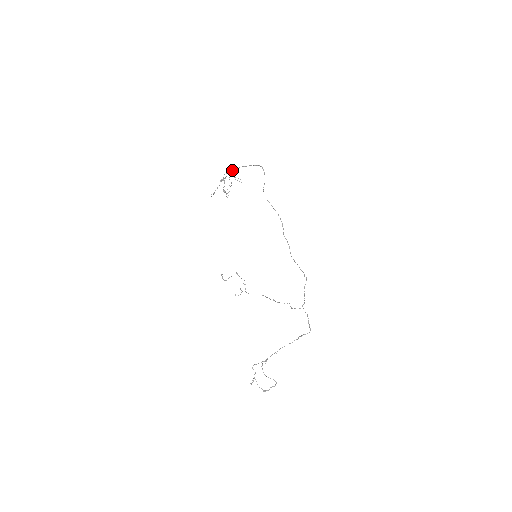
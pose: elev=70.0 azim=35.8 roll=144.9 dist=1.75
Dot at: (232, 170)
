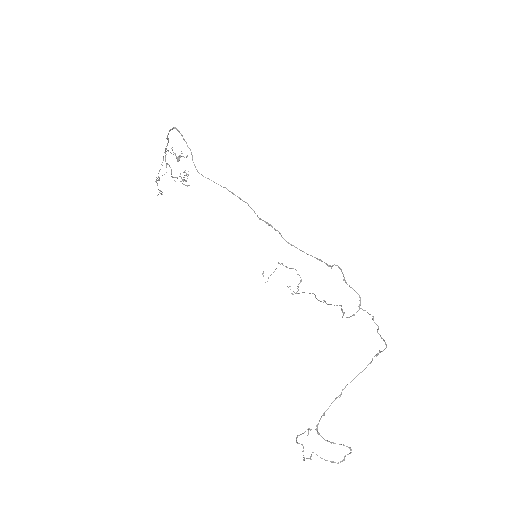
Dot at: occluded
